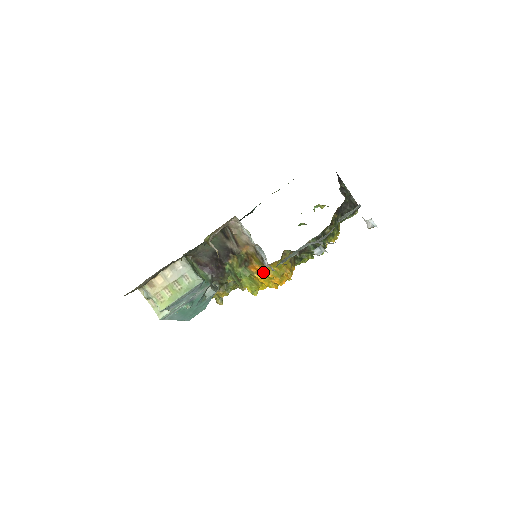
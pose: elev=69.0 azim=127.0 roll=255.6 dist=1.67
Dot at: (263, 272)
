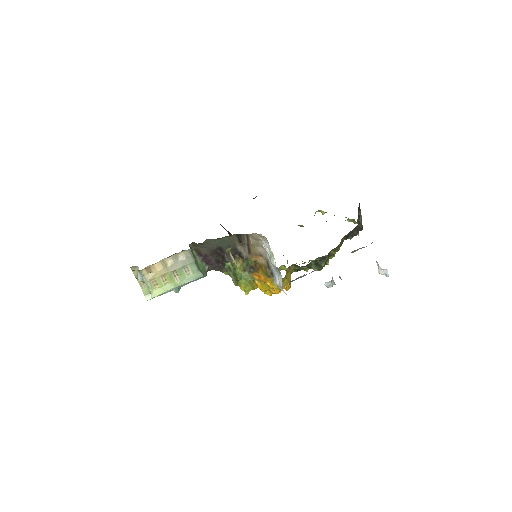
Dot at: (265, 282)
